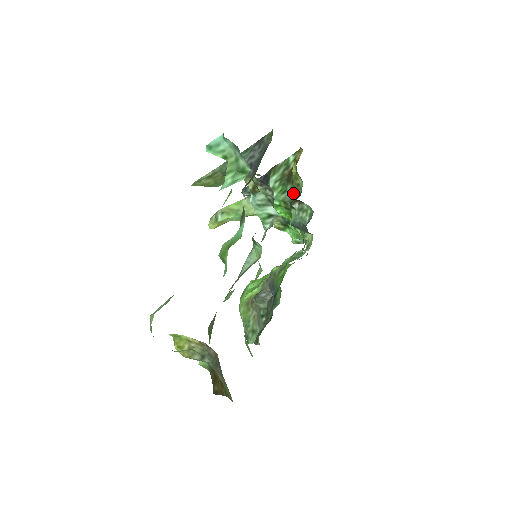
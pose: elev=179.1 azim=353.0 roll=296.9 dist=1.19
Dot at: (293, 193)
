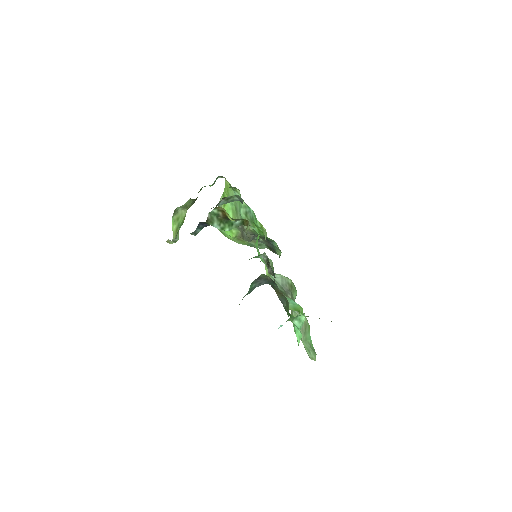
Dot at: (239, 221)
